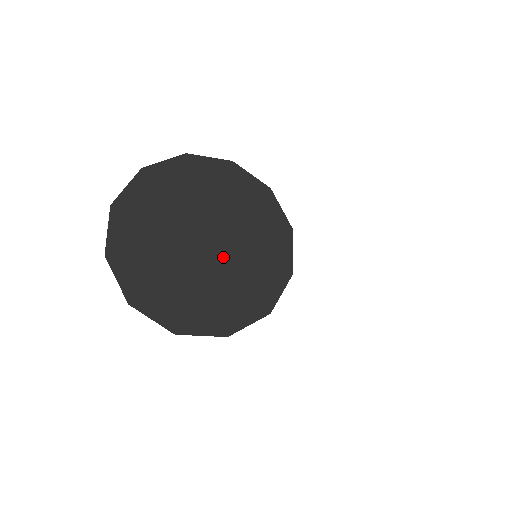
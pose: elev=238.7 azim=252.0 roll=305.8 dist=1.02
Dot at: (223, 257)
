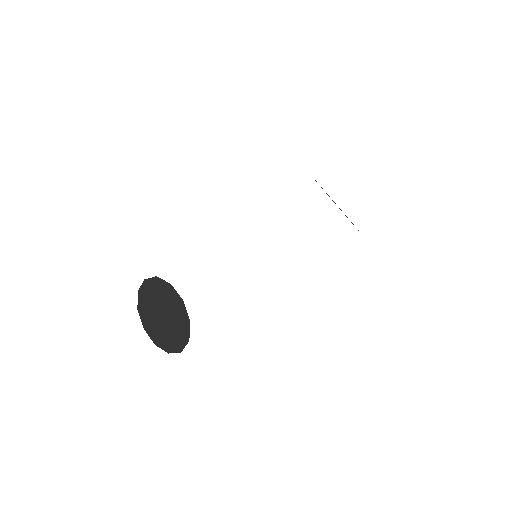
Dot at: (169, 321)
